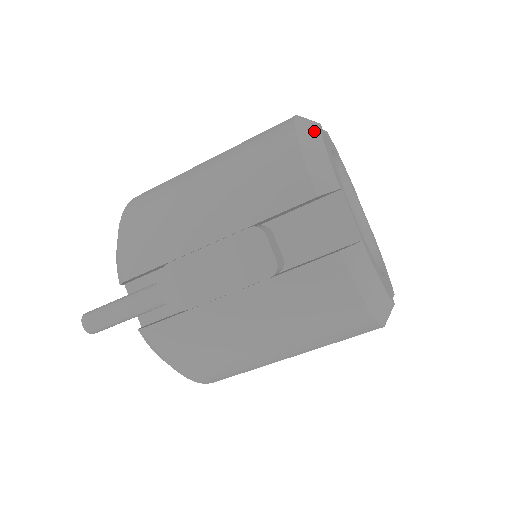
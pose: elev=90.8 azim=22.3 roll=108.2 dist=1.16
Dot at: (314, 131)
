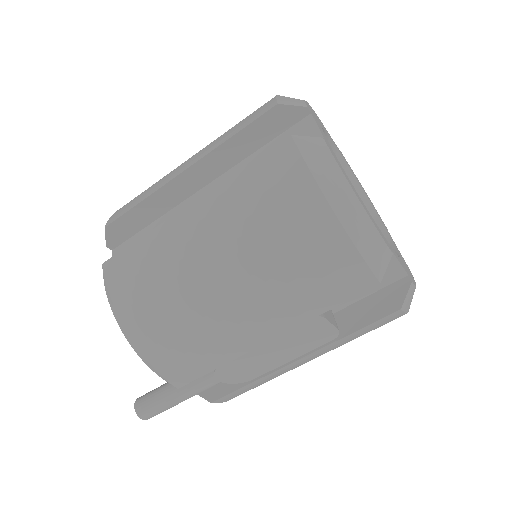
Dot at: (339, 182)
